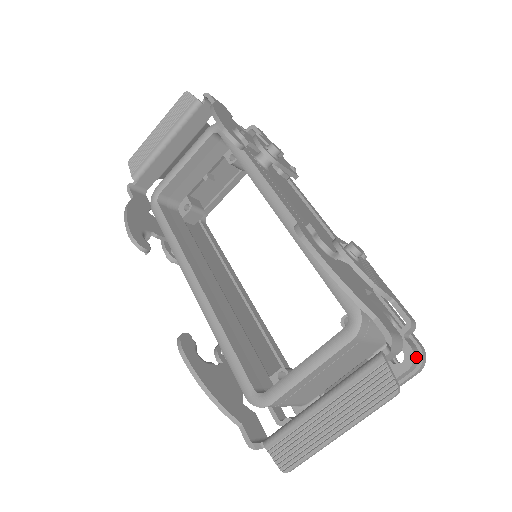
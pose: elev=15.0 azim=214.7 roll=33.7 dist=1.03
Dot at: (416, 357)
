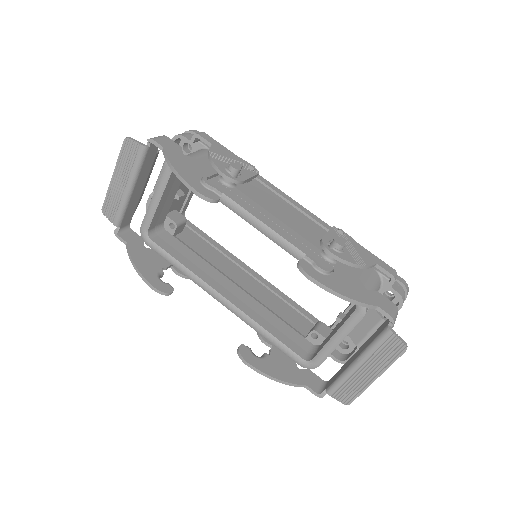
Dot at: (404, 296)
